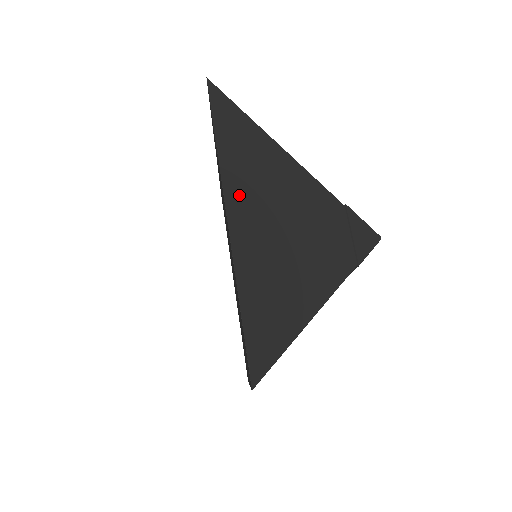
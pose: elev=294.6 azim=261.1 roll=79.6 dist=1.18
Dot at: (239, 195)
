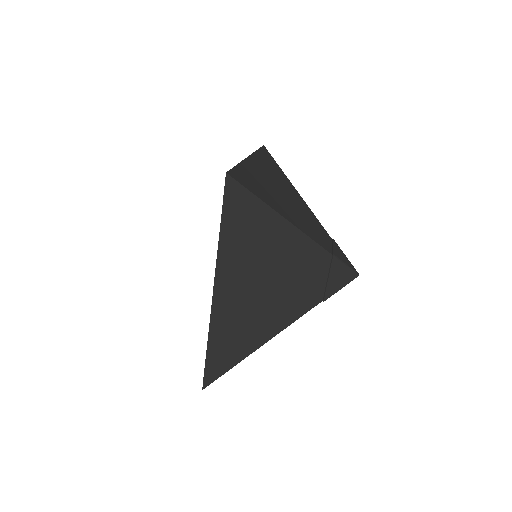
Dot at: (261, 163)
